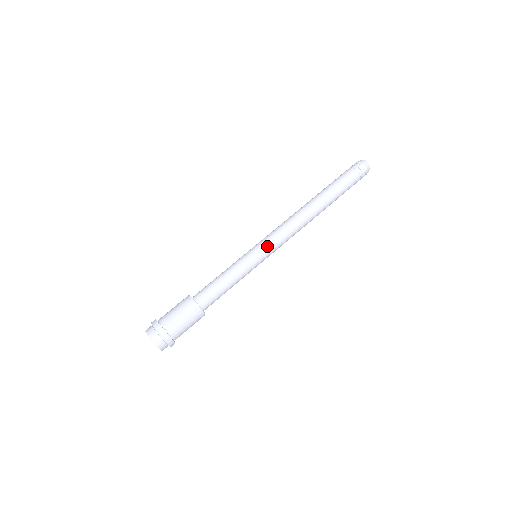
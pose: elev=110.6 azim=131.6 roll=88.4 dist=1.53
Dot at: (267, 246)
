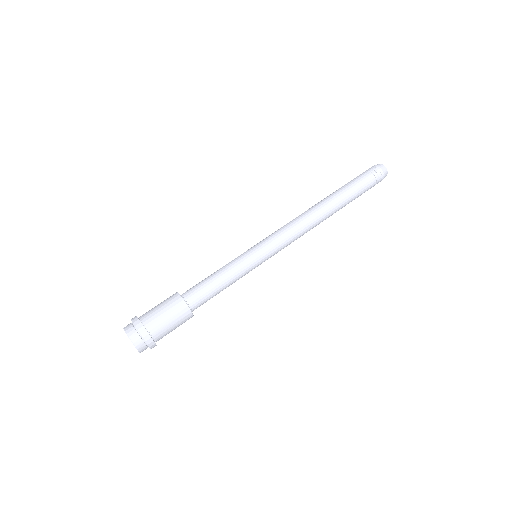
Dot at: (273, 252)
